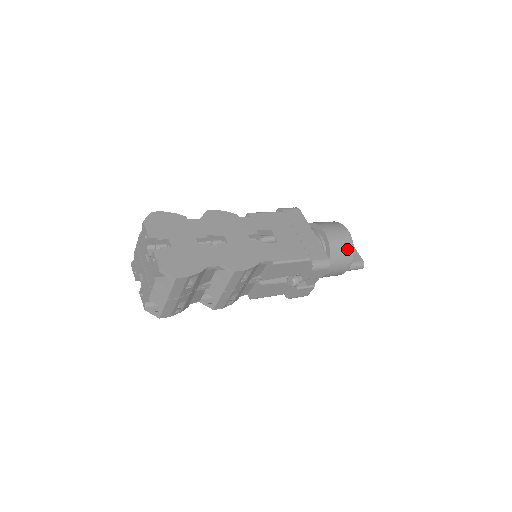
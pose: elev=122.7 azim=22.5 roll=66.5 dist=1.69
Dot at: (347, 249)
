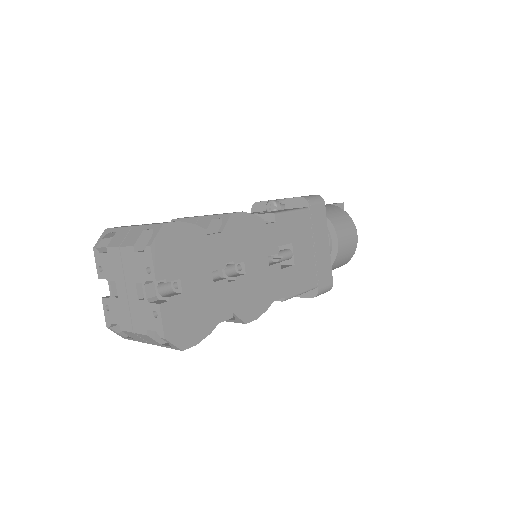
Dot at: (347, 258)
